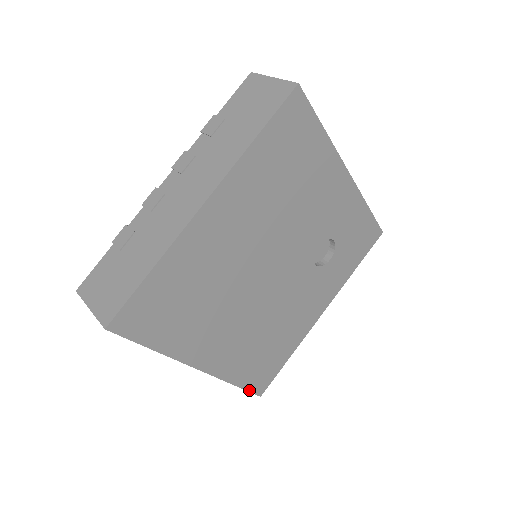
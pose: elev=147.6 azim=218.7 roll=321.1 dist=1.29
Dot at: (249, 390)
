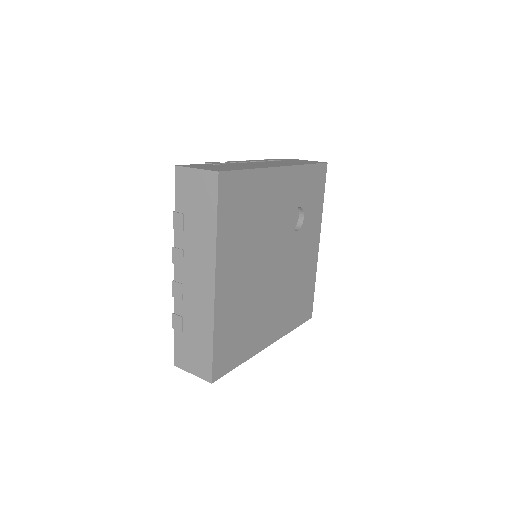
Dot at: (303, 322)
